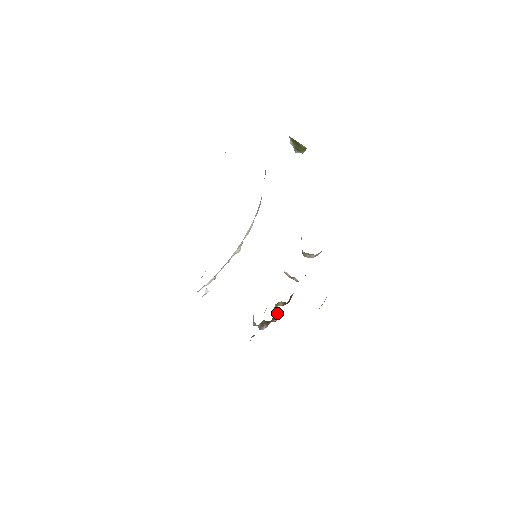
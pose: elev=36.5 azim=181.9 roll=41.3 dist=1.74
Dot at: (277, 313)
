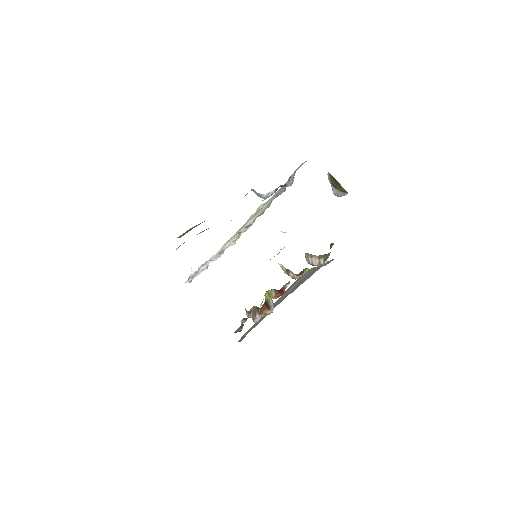
Dot at: (270, 304)
